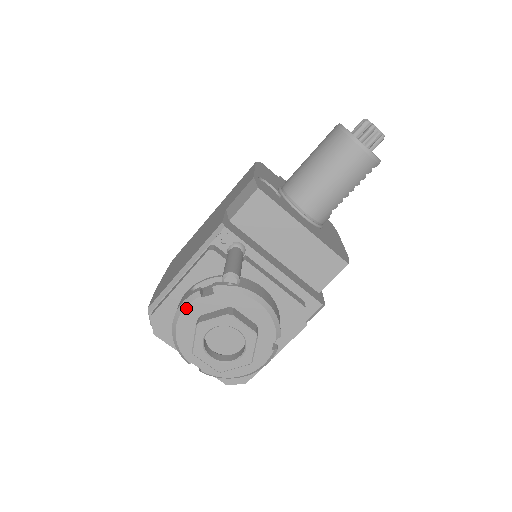
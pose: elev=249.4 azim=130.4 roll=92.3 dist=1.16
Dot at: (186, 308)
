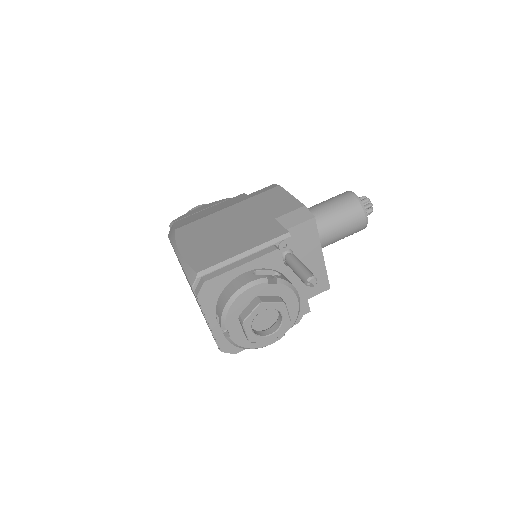
Dot at: (252, 287)
